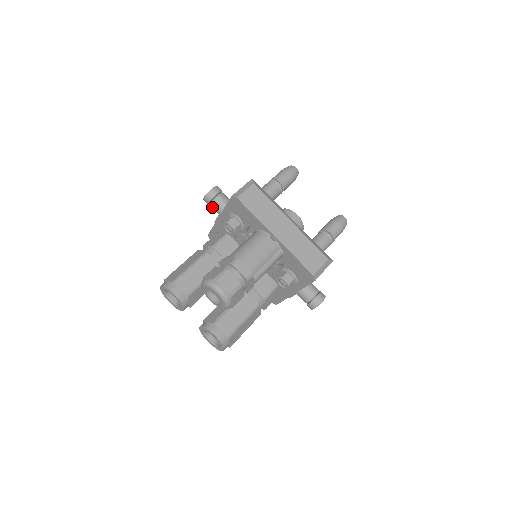
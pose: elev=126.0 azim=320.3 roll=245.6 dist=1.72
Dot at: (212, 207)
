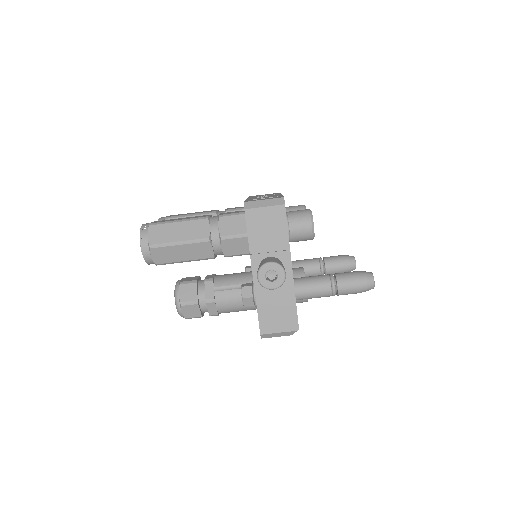
Dot at: occluded
